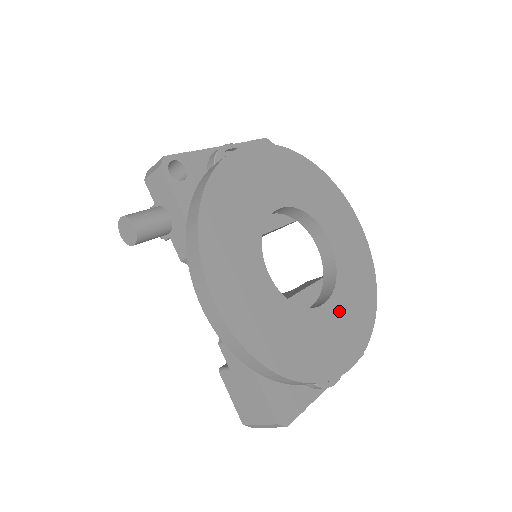
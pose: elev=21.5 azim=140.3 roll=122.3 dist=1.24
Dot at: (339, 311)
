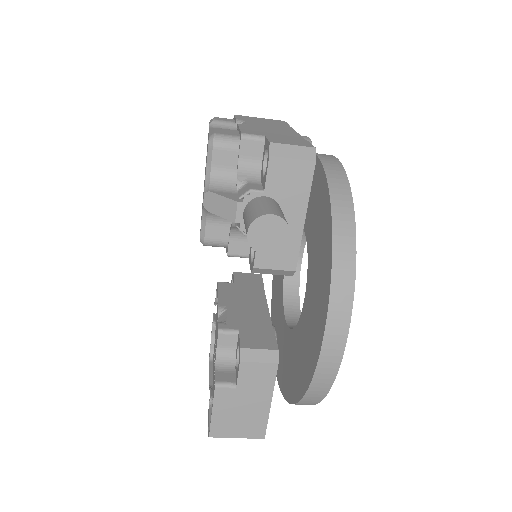
Dot at: occluded
